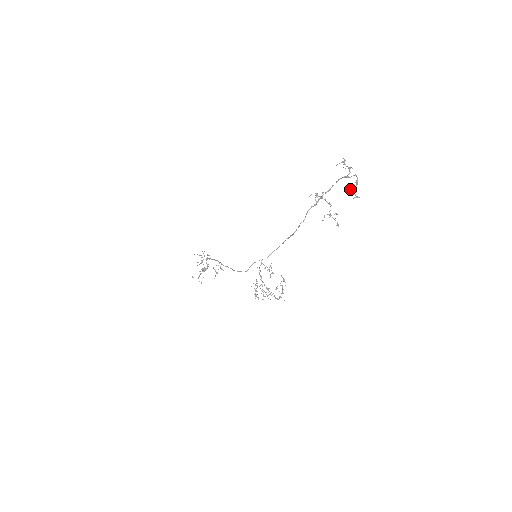
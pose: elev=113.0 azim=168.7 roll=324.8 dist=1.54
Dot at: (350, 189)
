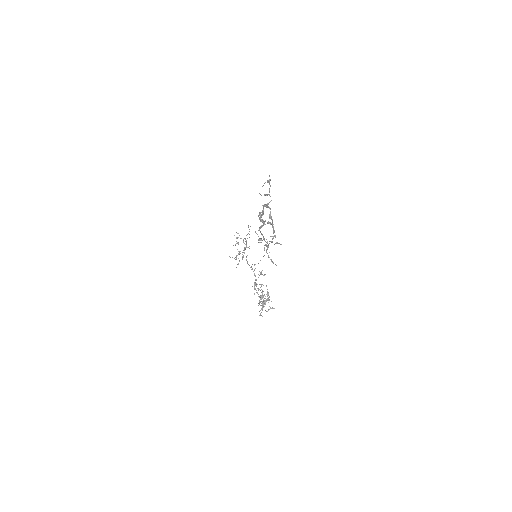
Dot at: (269, 223)
